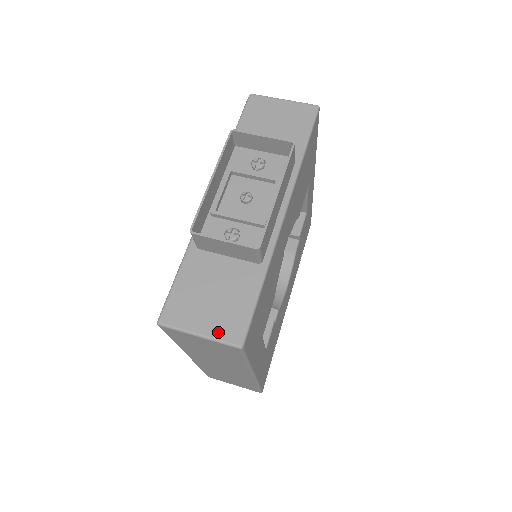
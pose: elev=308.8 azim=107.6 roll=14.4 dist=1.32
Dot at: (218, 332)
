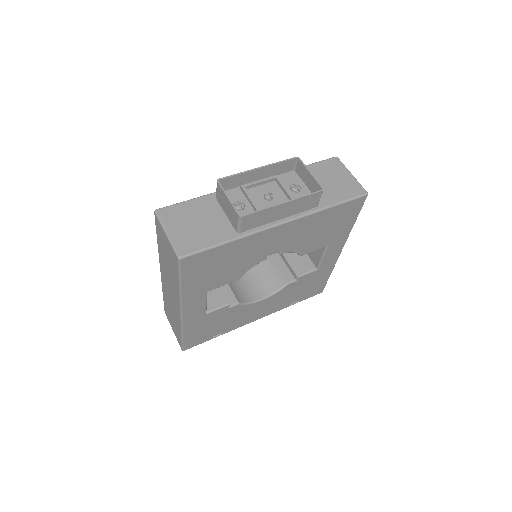
Dot at: (177, 241)
